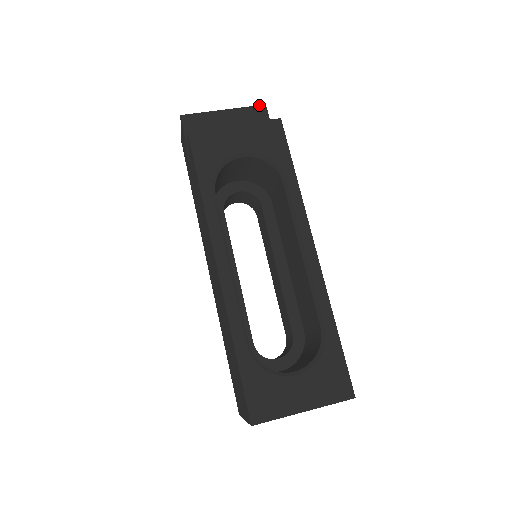
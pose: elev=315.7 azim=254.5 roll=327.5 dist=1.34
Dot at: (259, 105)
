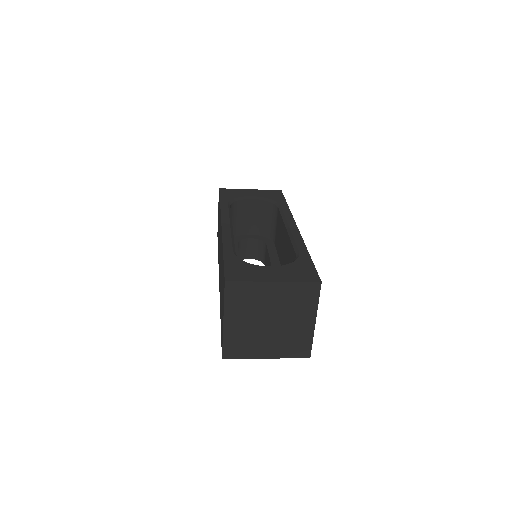
Dot at: occluded
